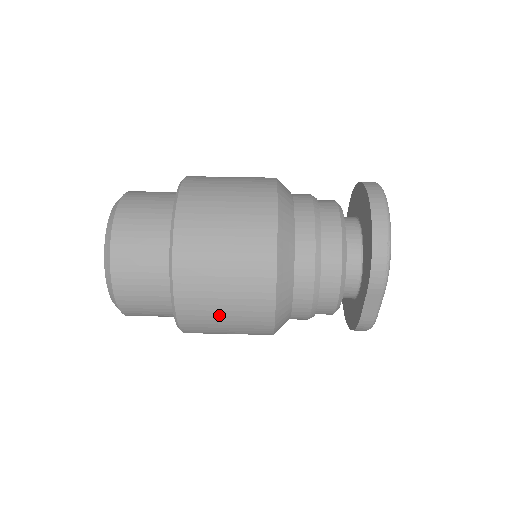
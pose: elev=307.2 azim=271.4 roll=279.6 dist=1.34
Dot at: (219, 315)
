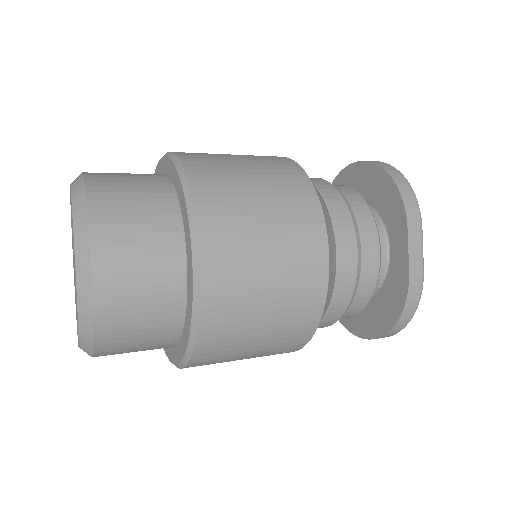
Dot at: (259, 257)
